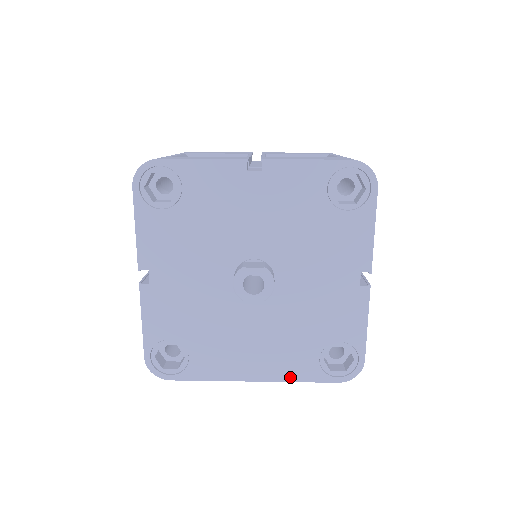
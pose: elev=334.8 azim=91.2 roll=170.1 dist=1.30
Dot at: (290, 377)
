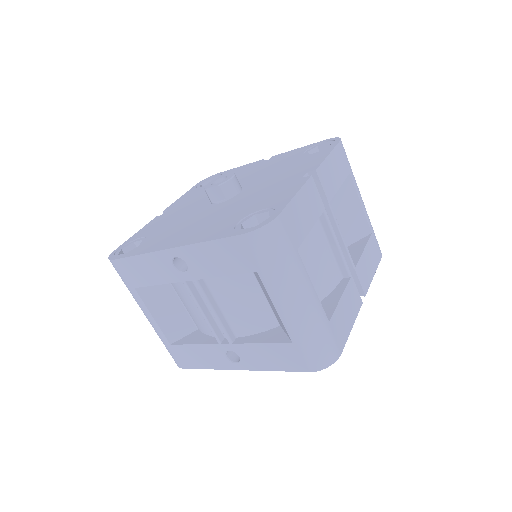
Dot at: (202, 240)
